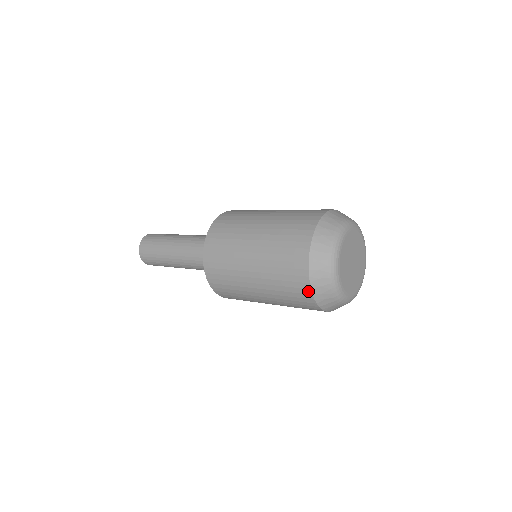
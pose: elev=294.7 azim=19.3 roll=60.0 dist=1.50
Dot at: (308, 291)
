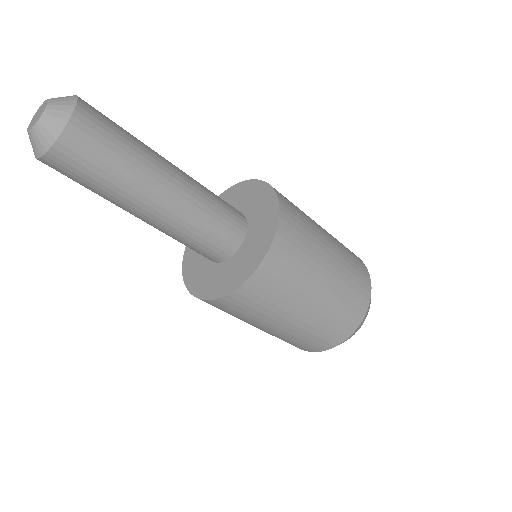
Dot at: (369, 282)
